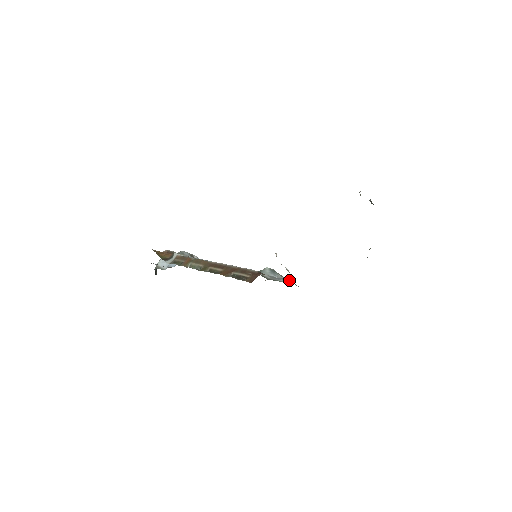
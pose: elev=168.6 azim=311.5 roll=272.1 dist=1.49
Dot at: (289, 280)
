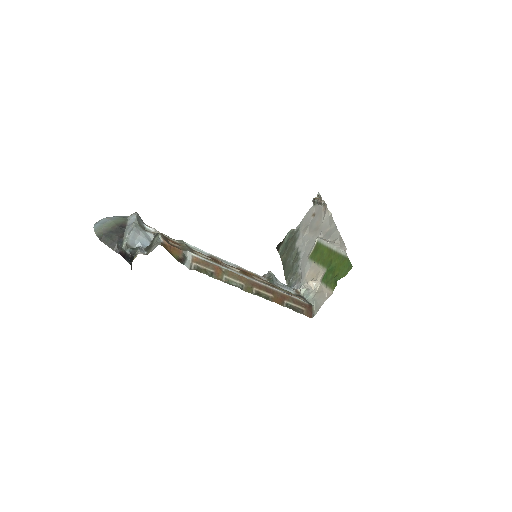
Dot at: (297, 292)
